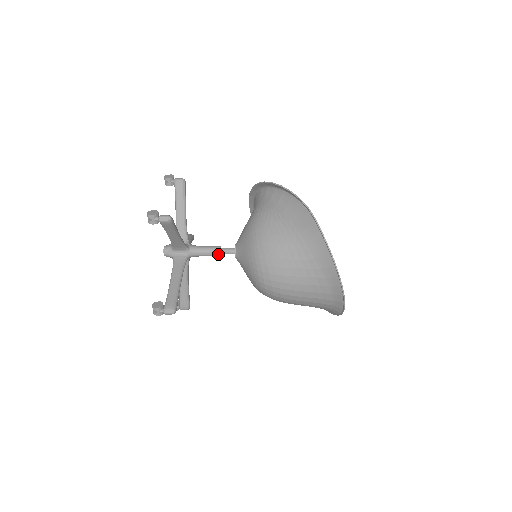
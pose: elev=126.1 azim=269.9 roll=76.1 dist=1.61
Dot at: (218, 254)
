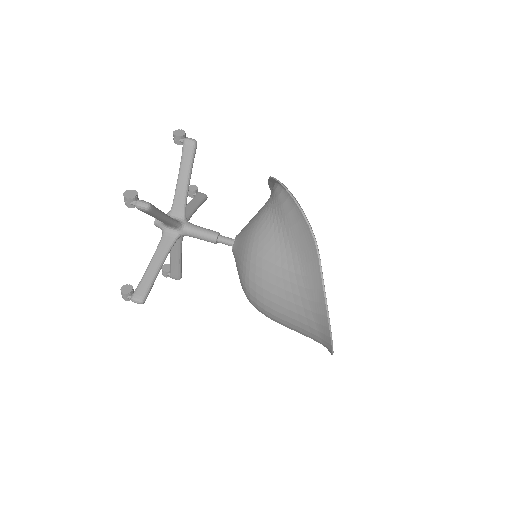
Dot at: (213, 242)
